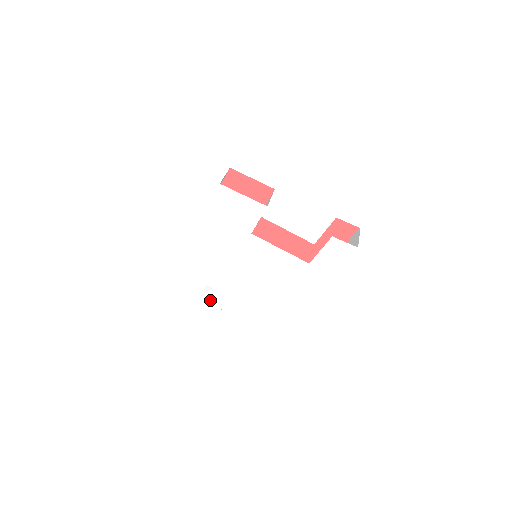
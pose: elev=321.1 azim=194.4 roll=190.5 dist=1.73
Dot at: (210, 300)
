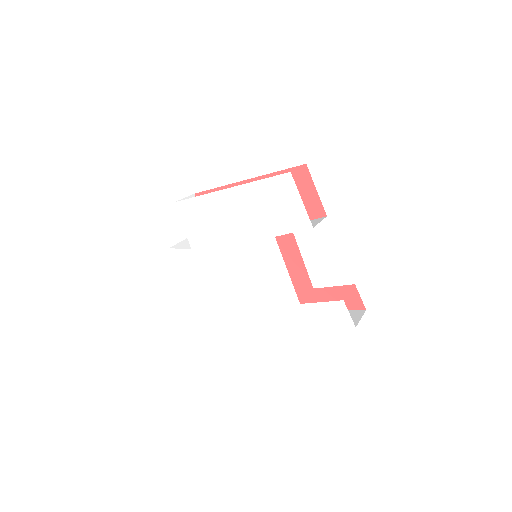
Dot at: (179, 257)
